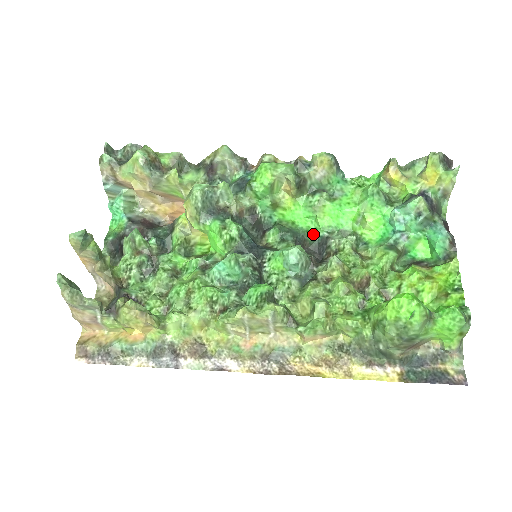
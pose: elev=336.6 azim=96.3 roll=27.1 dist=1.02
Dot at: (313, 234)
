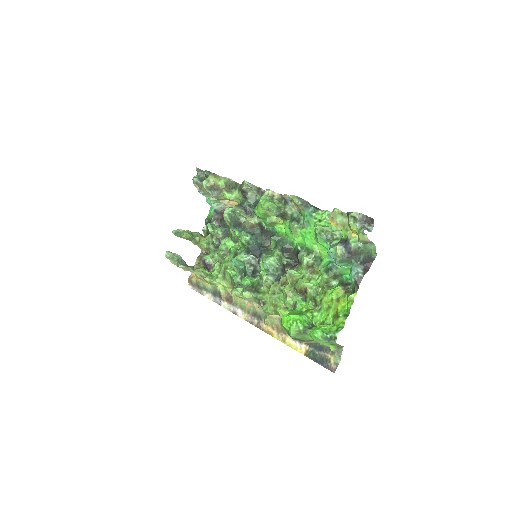
Dot at: (296, 245)
